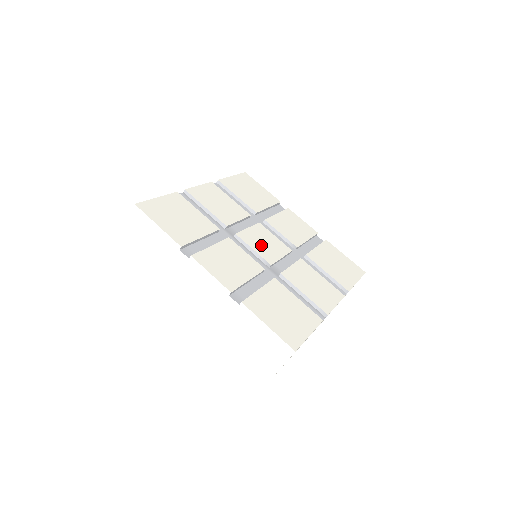
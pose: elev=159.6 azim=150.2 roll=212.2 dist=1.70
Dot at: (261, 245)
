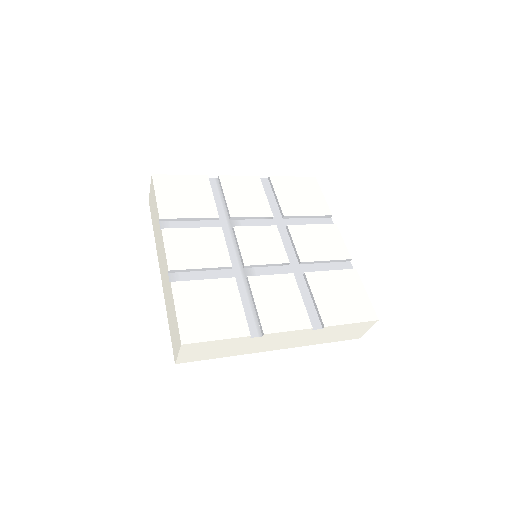
Dot at: (253, 245)
